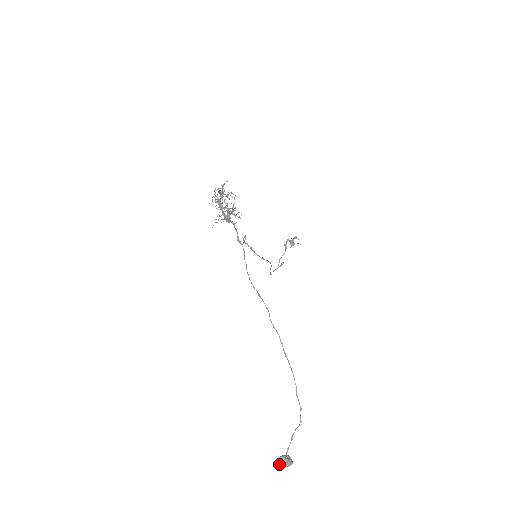
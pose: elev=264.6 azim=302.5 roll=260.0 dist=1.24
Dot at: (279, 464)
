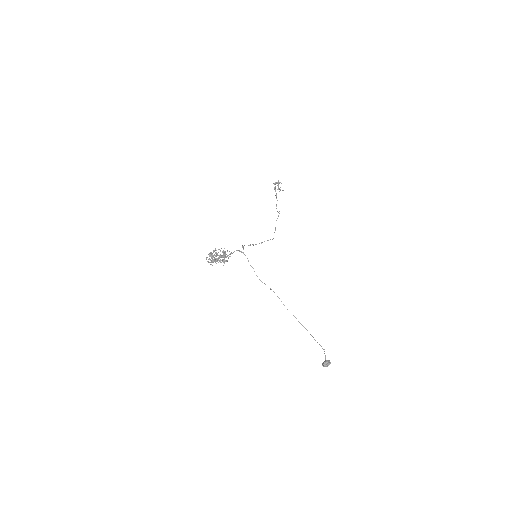
Dot at: occluded
